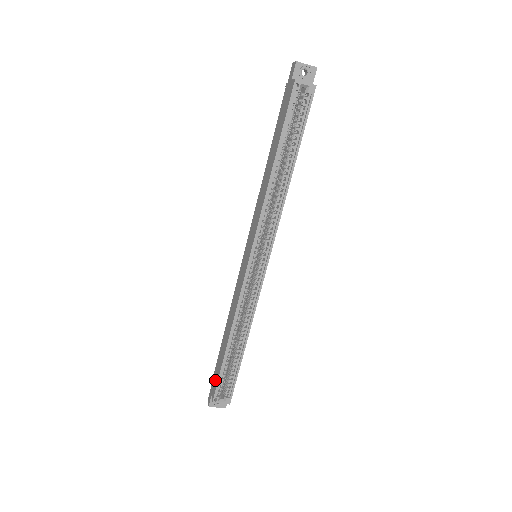
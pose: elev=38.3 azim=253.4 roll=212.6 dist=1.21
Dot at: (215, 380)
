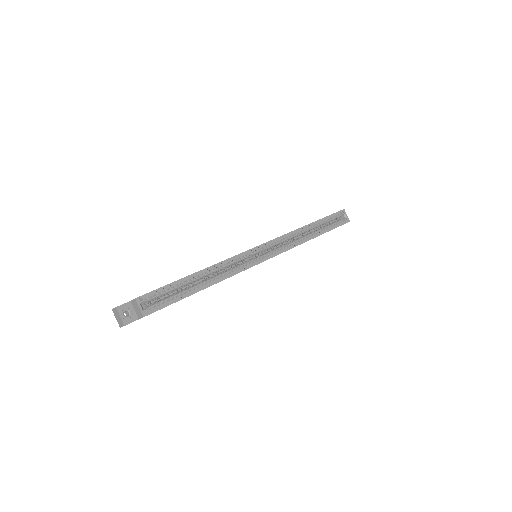
Dot at: occluded
